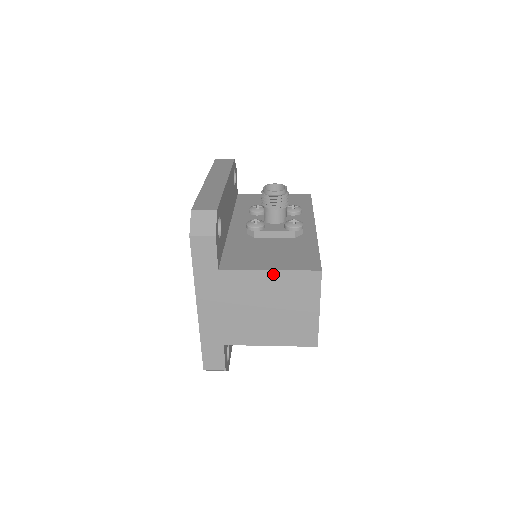
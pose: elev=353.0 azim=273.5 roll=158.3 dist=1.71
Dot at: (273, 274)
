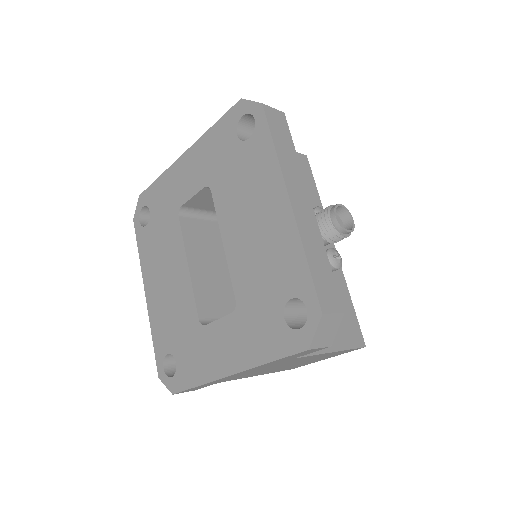
Dot at: occluded
